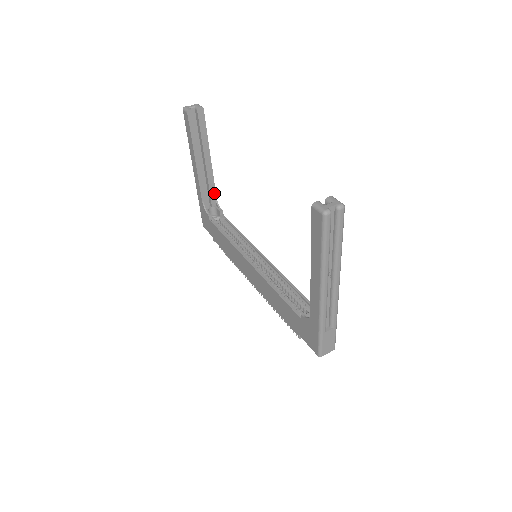
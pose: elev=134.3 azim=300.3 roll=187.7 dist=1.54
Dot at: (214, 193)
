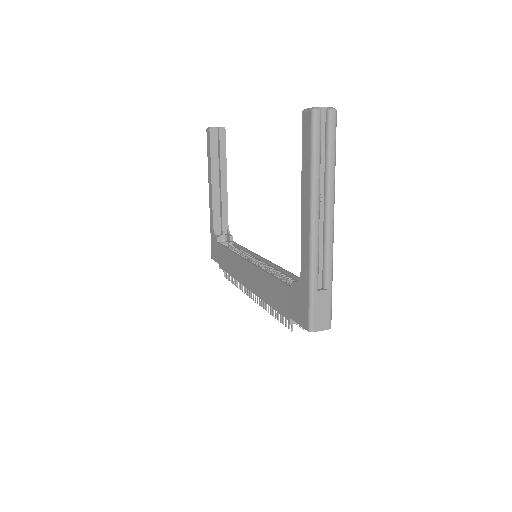
Dot at: (226, 219)
